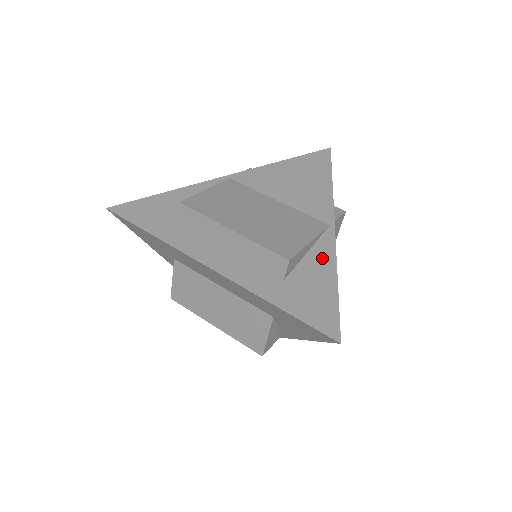
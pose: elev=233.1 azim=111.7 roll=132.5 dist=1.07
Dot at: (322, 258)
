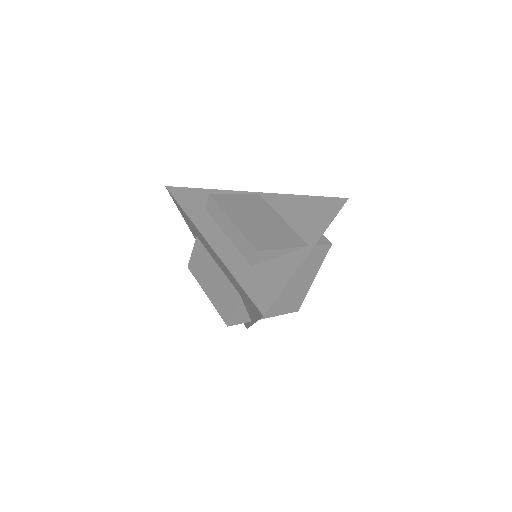
Dot at: (288, 263)
